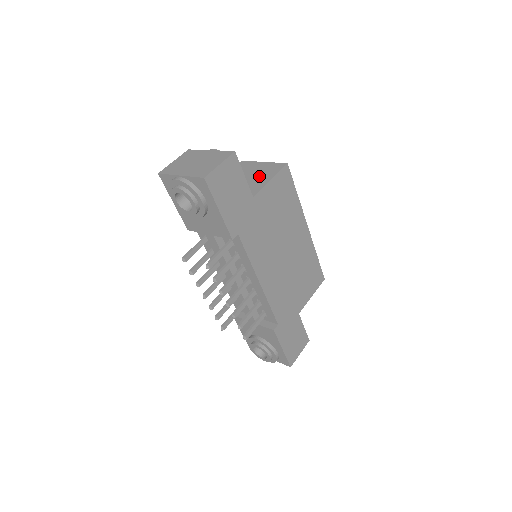
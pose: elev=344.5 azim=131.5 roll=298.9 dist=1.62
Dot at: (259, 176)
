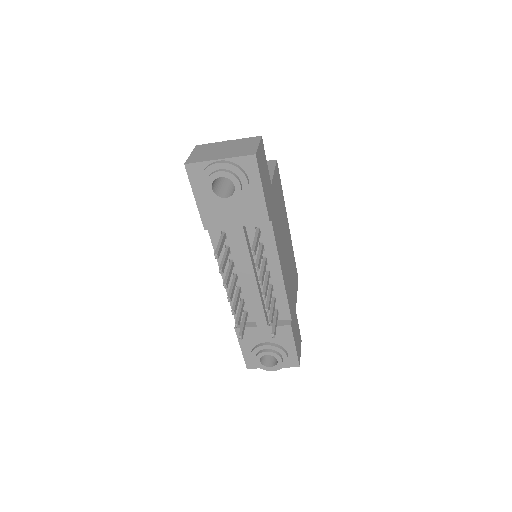
Dot at: occluded
